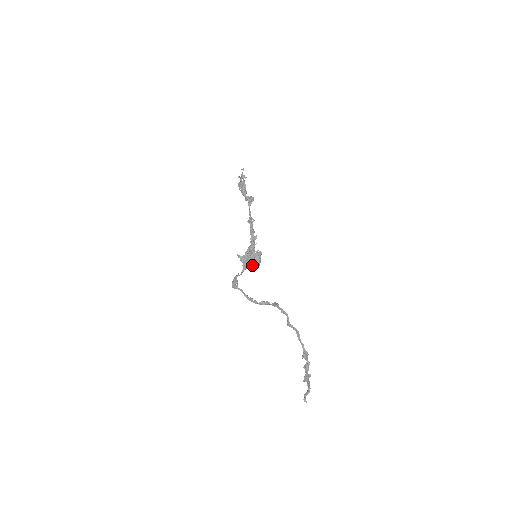
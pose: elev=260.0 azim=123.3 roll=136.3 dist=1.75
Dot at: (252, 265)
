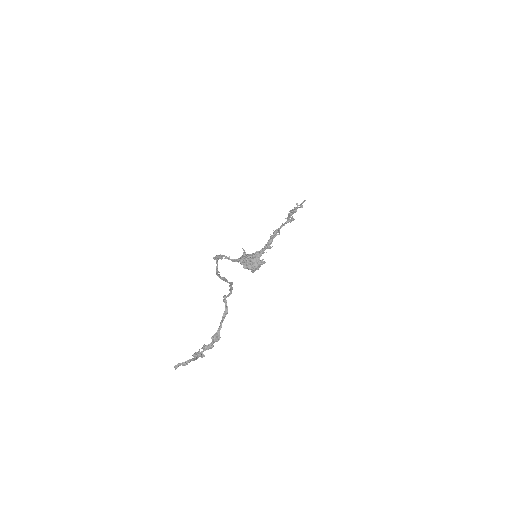
Dot at: (248, 263)
